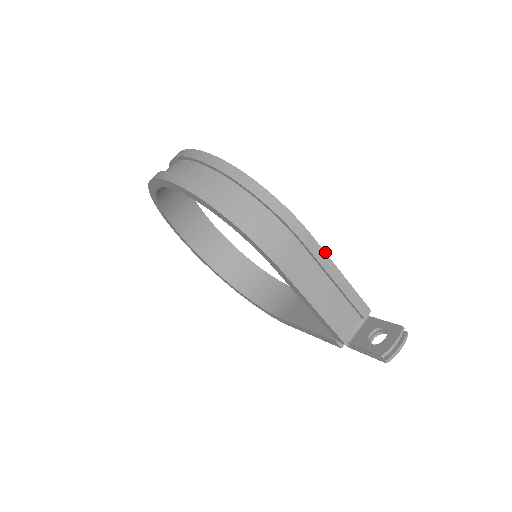
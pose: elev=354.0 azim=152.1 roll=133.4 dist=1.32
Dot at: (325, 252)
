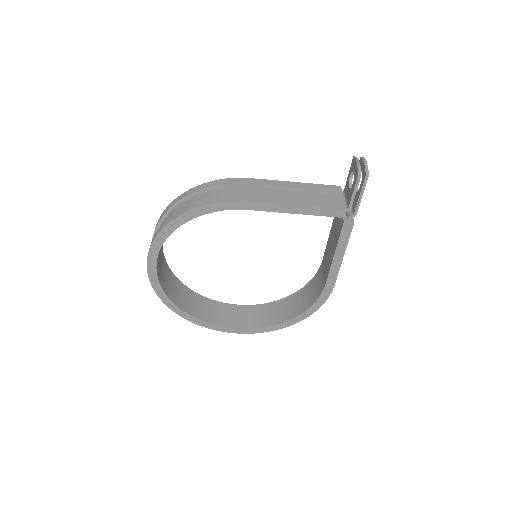
Dot at: (268, 180)
